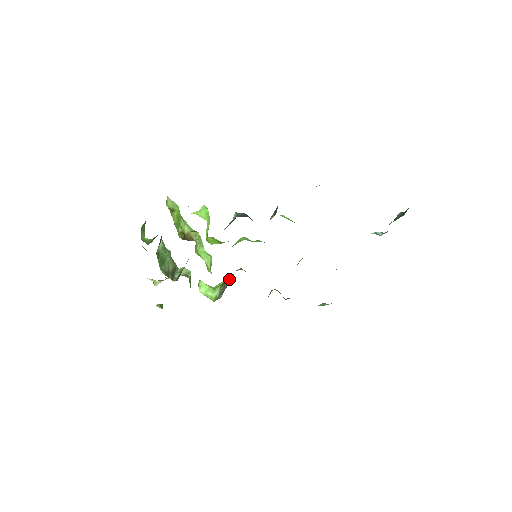
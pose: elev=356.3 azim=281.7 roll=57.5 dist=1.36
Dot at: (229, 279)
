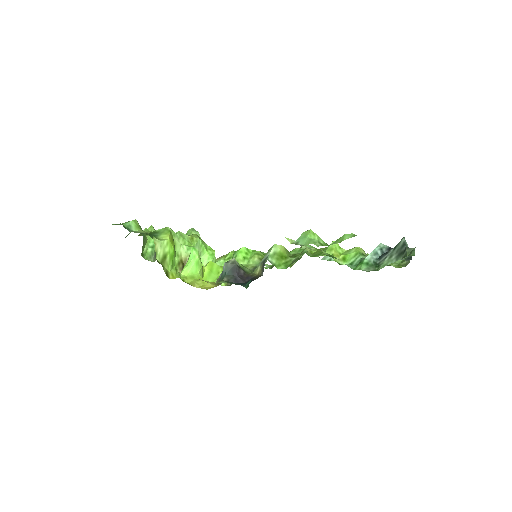
Dot at: occluded
